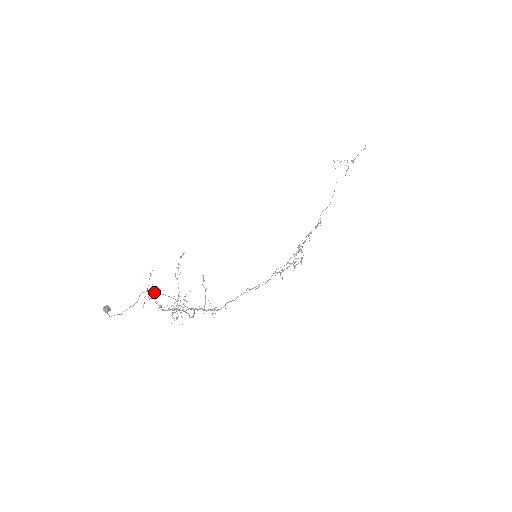
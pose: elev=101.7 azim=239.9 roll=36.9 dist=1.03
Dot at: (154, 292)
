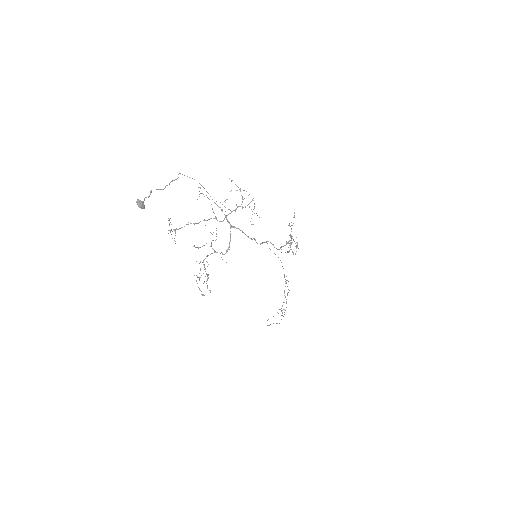
Dot at: occluded
